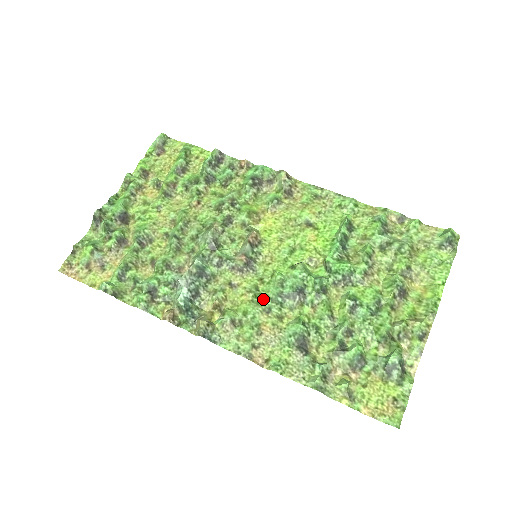
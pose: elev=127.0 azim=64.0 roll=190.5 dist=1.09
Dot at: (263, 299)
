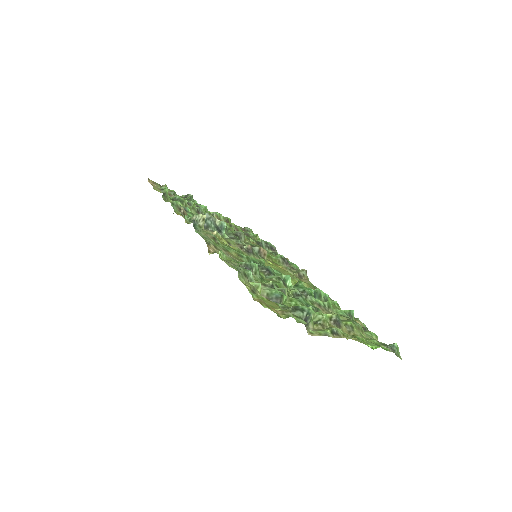
Dot at: (242, 254)
